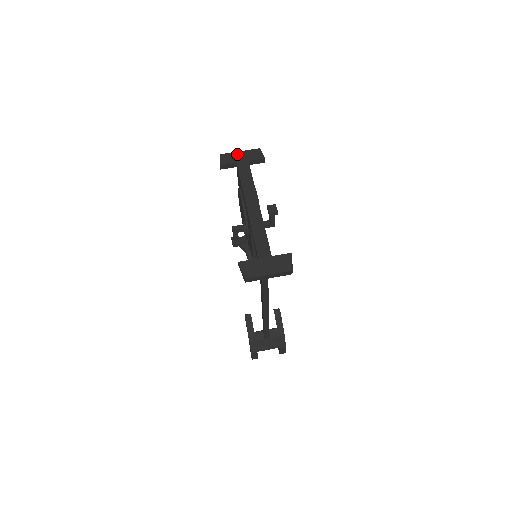
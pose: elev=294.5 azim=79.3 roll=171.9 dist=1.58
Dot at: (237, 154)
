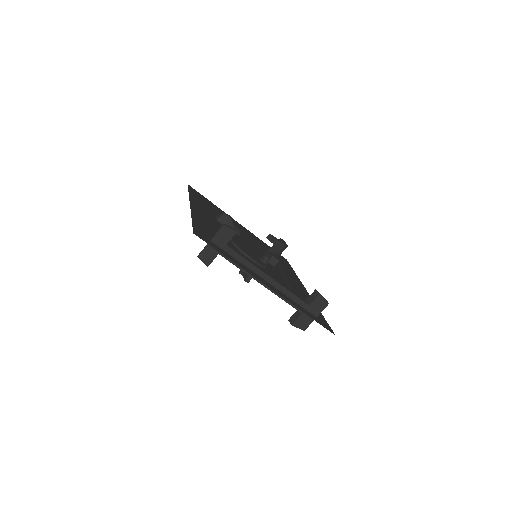
Dot at: occluded
